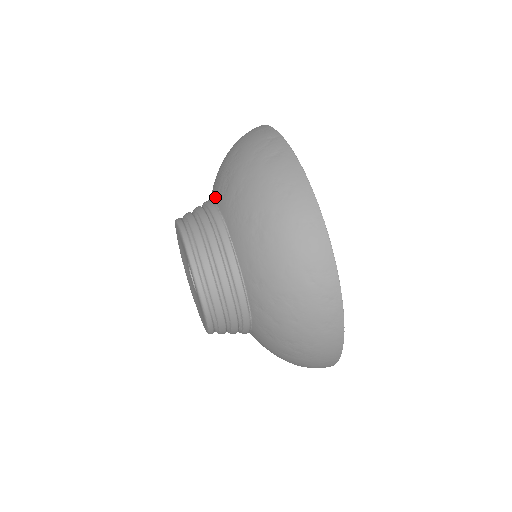
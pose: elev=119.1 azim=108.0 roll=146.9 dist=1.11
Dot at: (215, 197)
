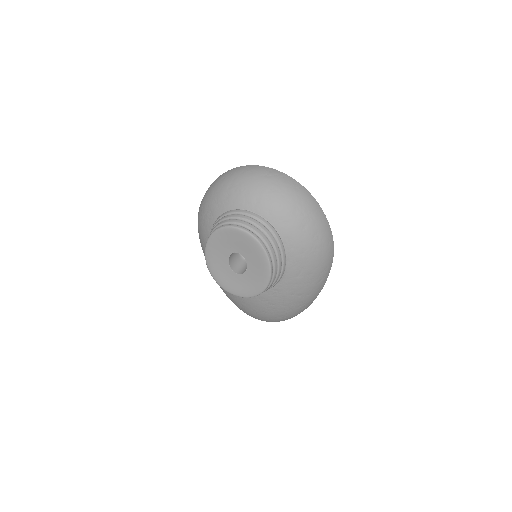
Dot at: (210, 227)
